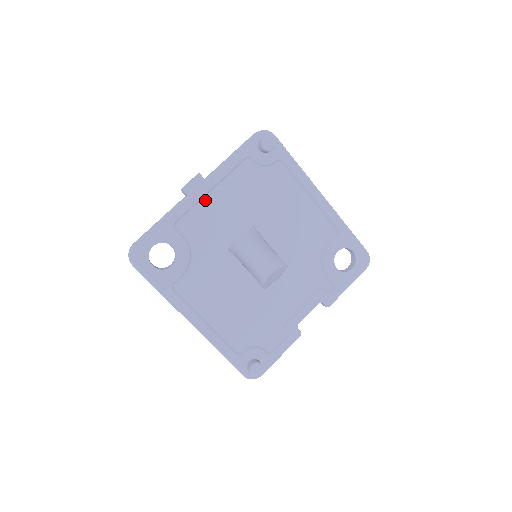
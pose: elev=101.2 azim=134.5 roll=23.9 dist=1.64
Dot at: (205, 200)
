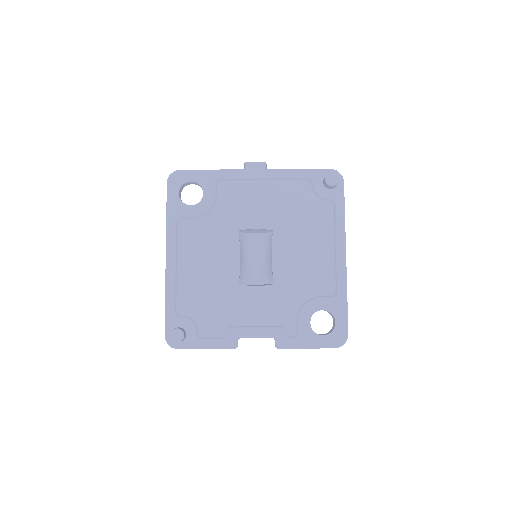
Dot at: (254, 183)
